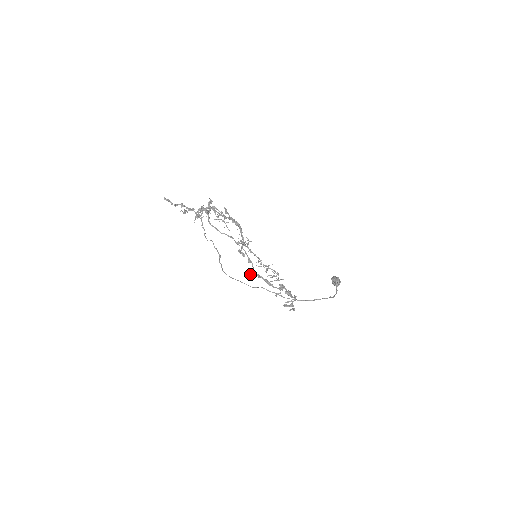
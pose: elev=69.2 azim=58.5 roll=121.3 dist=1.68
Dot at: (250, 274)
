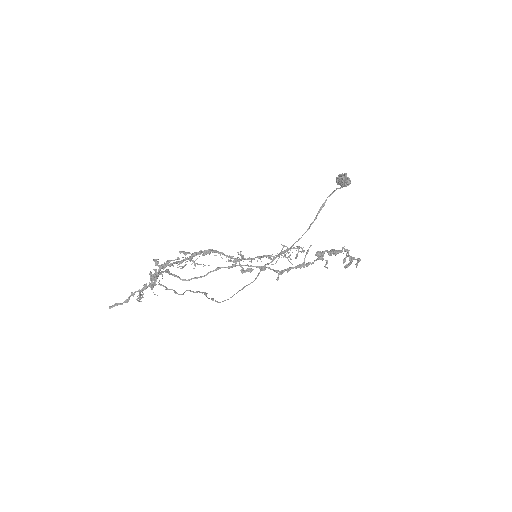
Dot at: (278, 279)
